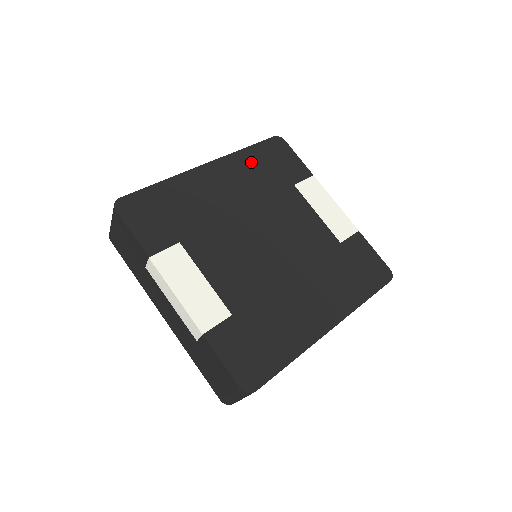
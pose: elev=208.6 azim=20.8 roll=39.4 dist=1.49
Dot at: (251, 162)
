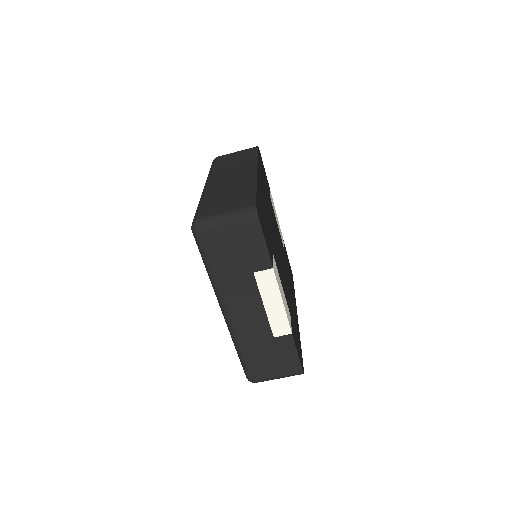
Dot at: occluded
